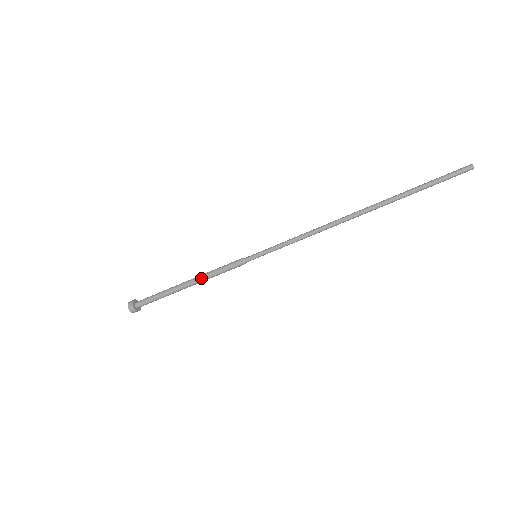
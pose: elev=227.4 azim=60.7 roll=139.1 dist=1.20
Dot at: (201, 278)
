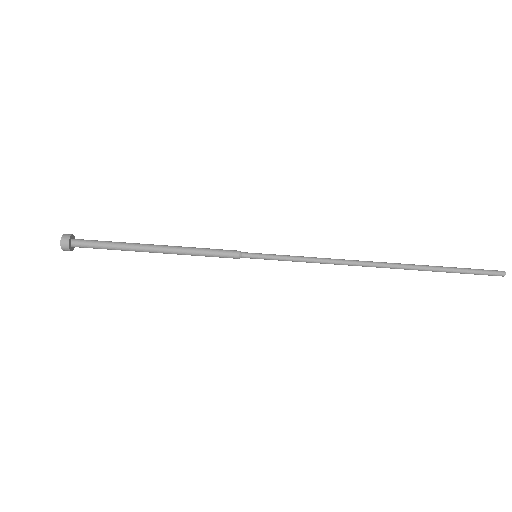
Dot at: (179, 247)
